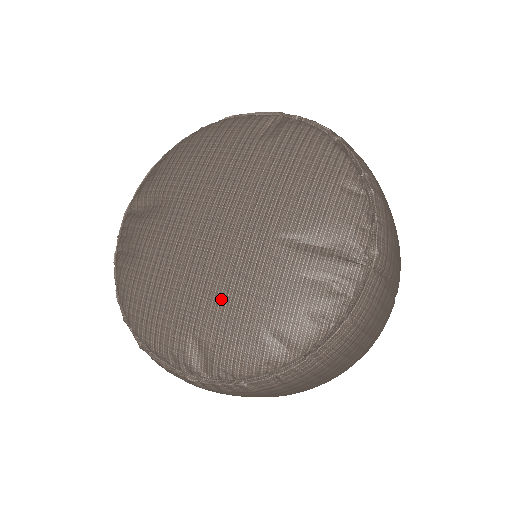
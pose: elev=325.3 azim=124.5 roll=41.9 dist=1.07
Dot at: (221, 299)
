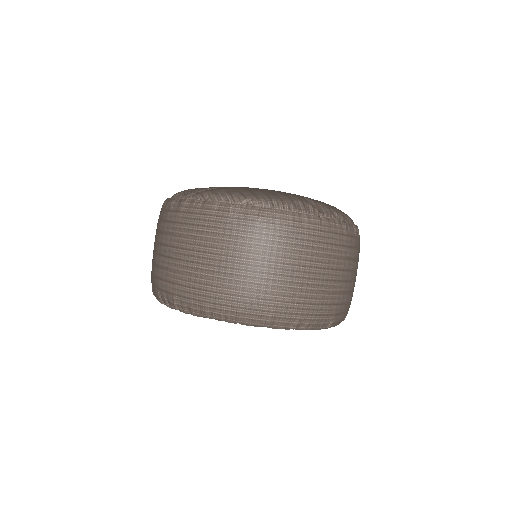
Dot at: occluded
